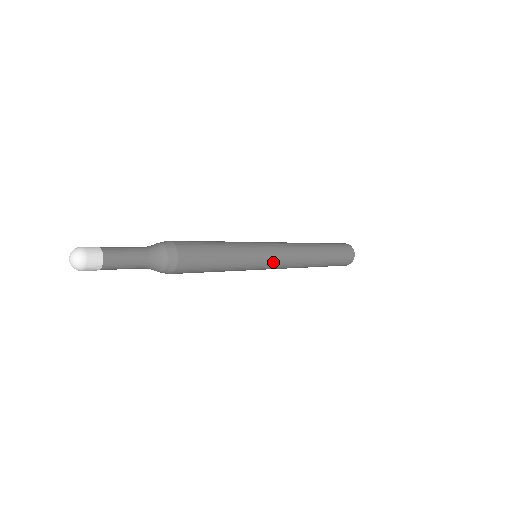
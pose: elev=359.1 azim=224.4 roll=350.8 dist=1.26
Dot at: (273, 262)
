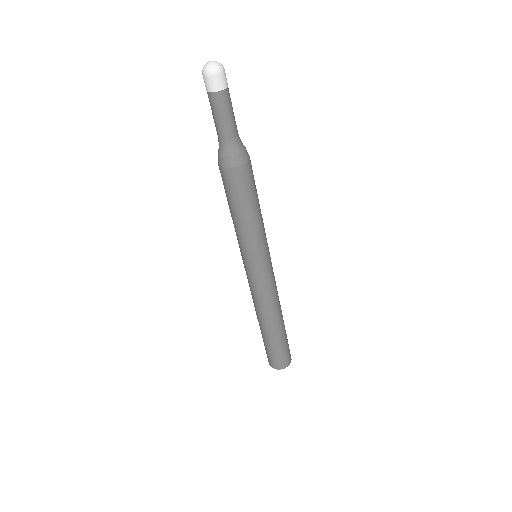
Dot at: (271, 264)
